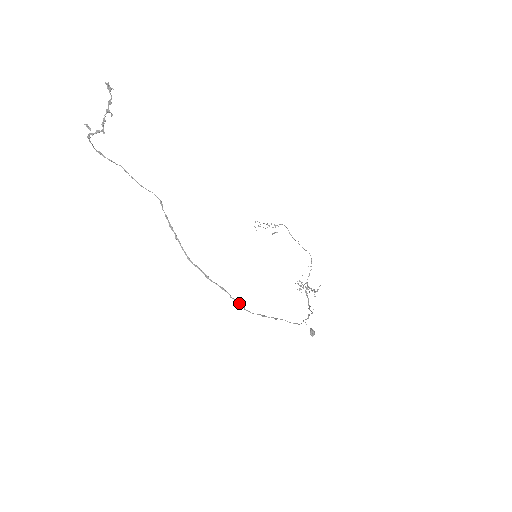
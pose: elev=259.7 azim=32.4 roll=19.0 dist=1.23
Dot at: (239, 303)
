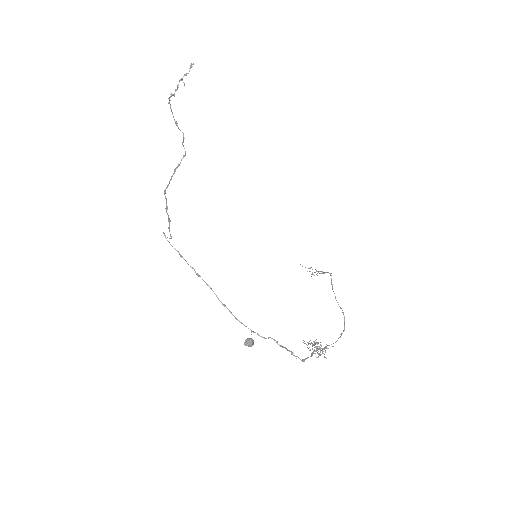
Dot at: (170, 235)
